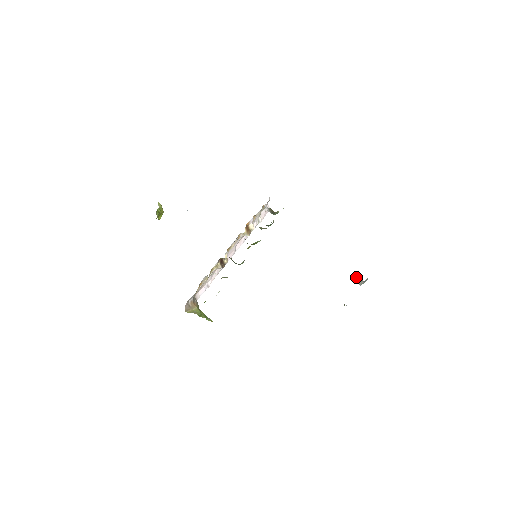
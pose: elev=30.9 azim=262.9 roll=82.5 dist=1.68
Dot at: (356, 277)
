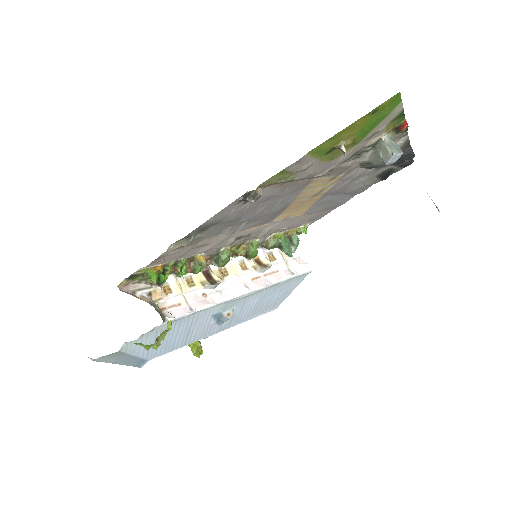
Dot at: (385, 162)
